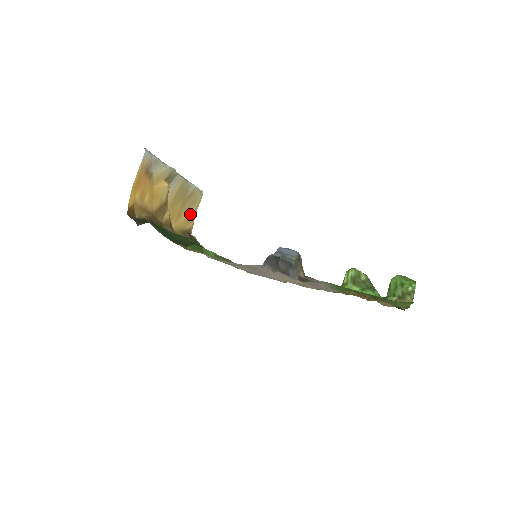
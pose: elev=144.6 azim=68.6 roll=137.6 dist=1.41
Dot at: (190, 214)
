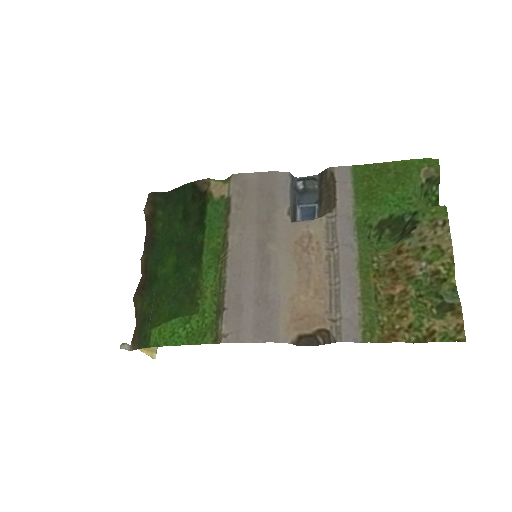
Dot at: occluded
